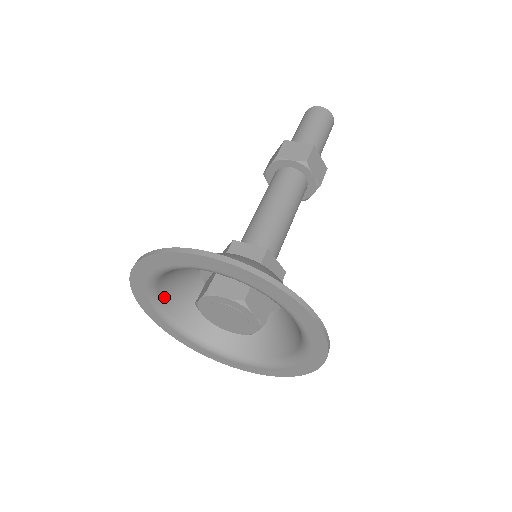
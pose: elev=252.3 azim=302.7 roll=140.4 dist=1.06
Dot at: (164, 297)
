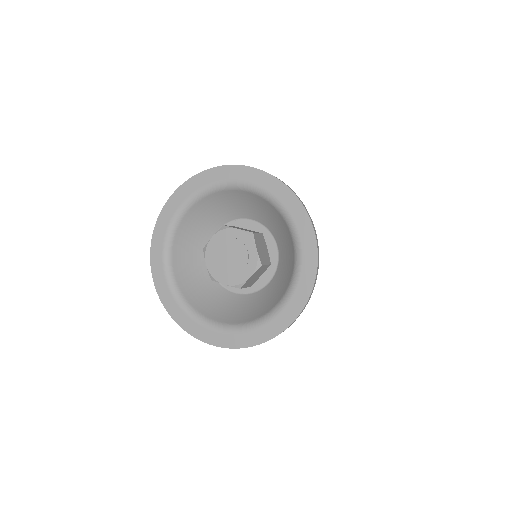
Dot at: (177, 244)
